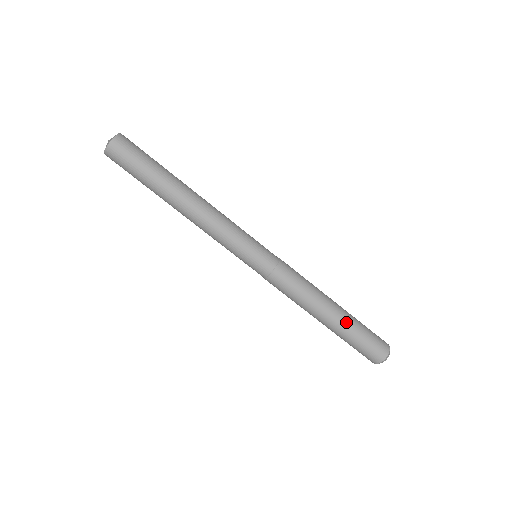
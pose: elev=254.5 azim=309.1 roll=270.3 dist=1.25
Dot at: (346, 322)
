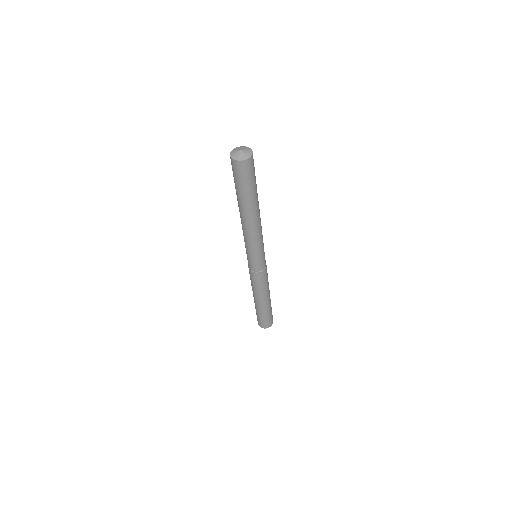
Dot at: (269, 306)
